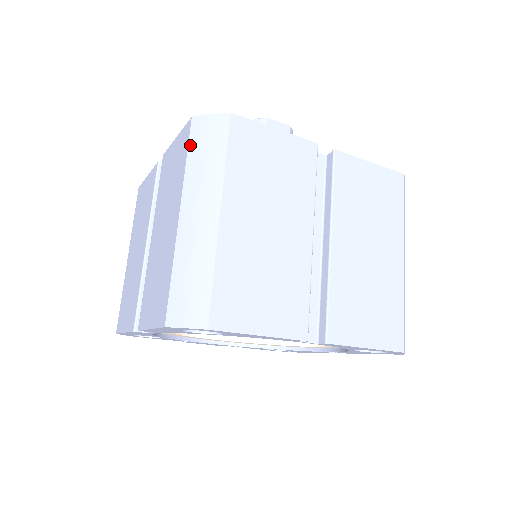
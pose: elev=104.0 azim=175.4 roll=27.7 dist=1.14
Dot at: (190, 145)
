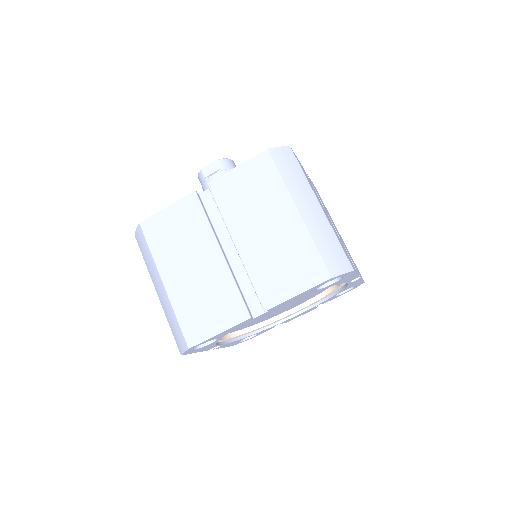
Dot at: (141, 252)
